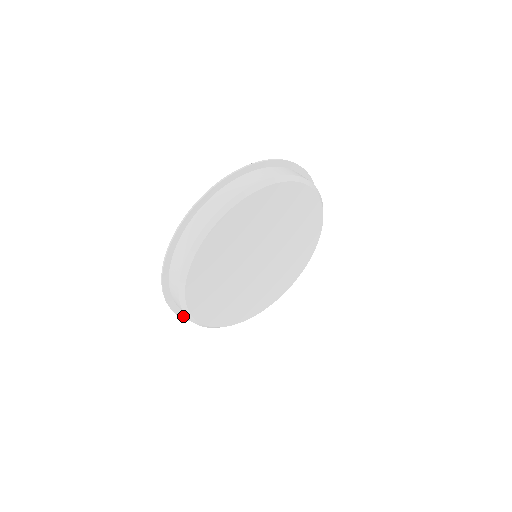
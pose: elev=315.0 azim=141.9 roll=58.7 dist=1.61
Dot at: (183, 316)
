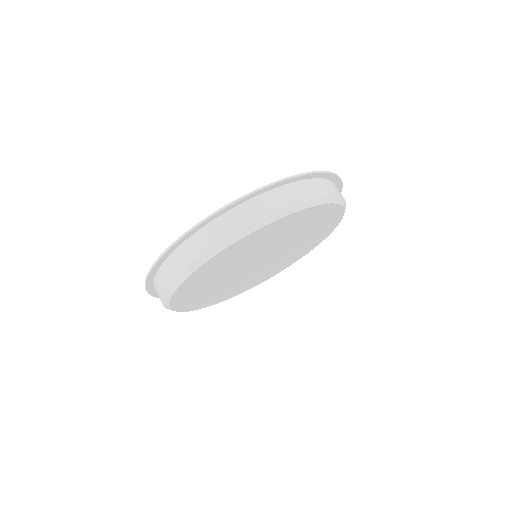
Dot at: occluded
